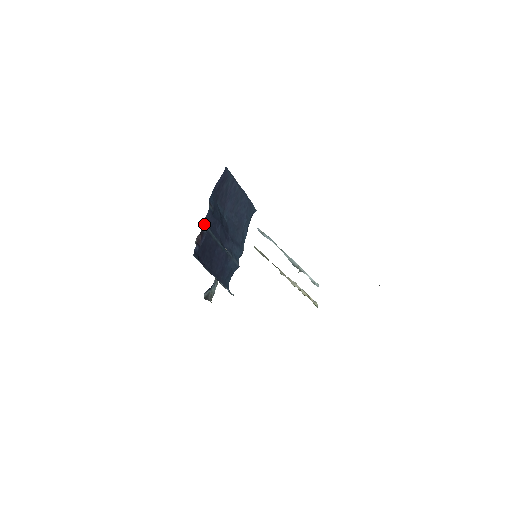
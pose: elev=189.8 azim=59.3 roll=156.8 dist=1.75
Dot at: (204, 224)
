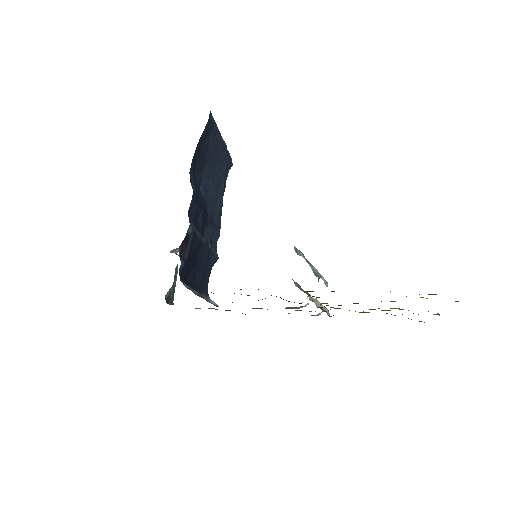
Dot at: (189, 221)
